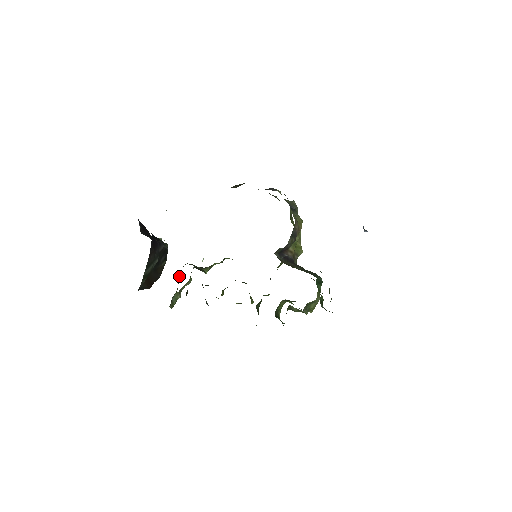
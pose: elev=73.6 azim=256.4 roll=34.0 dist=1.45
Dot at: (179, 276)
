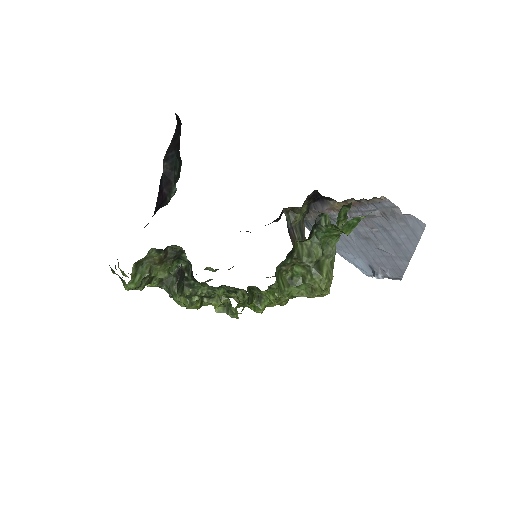
Dot at: (153, 276)
